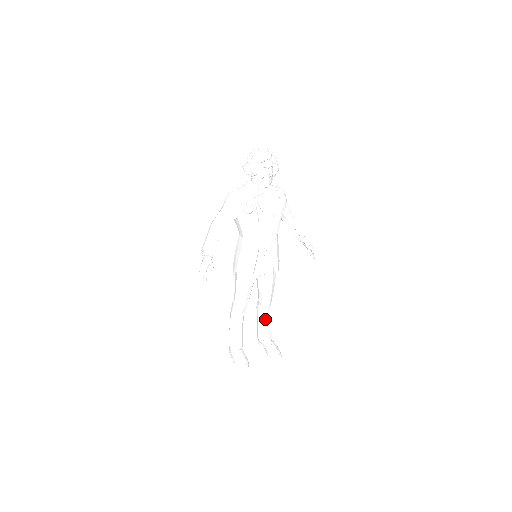
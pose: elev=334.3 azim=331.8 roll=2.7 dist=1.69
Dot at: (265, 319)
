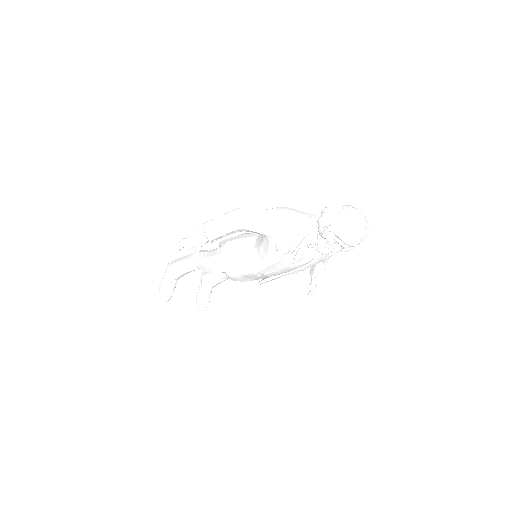
Dot at: (219, 279)
